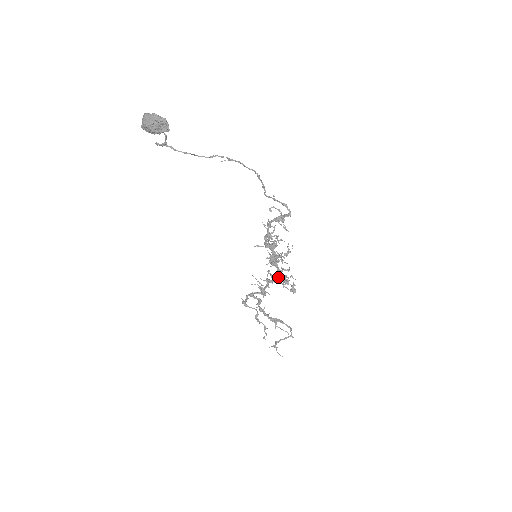
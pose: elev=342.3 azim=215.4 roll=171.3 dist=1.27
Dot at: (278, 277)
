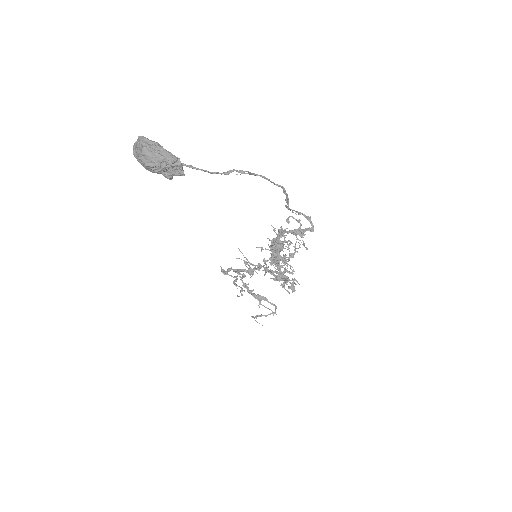
Dot at: (279, 279)
